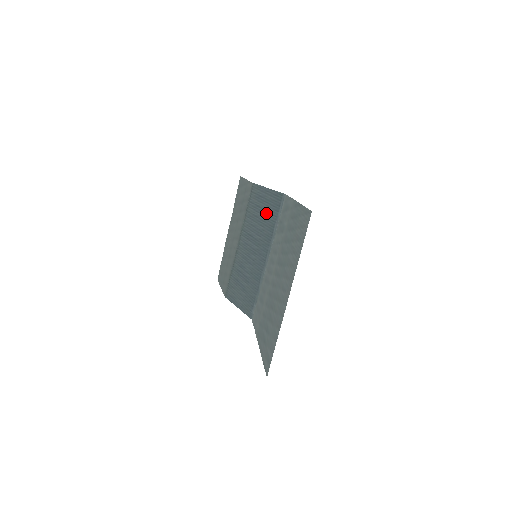
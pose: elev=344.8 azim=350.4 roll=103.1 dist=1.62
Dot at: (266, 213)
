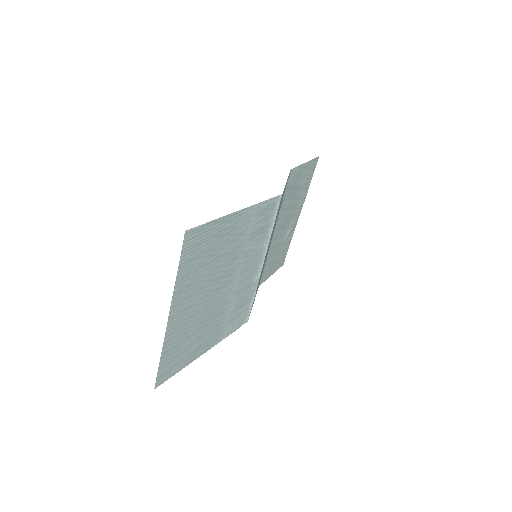
Dot at: occluded
